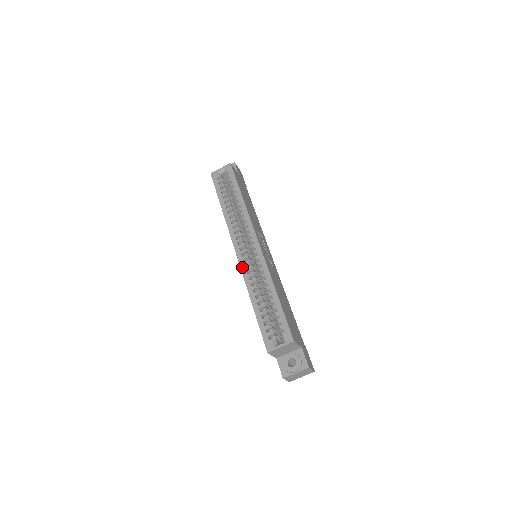
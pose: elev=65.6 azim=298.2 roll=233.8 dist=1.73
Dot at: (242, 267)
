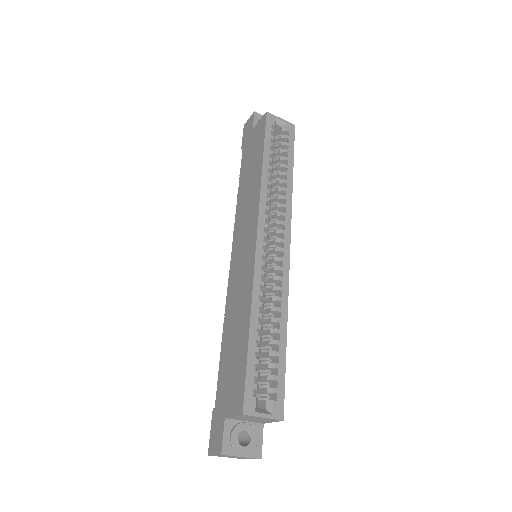
Dot at: (258, 264)
